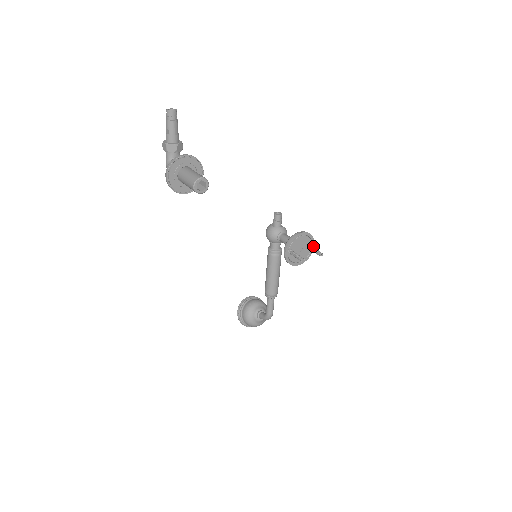
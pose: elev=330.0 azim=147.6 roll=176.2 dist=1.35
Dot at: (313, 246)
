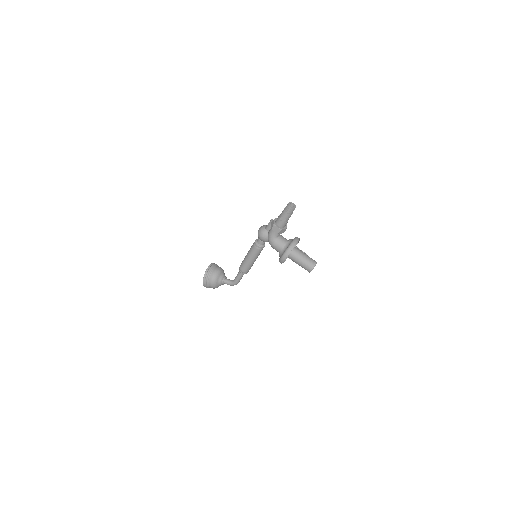
Dot at: (296, 246)
